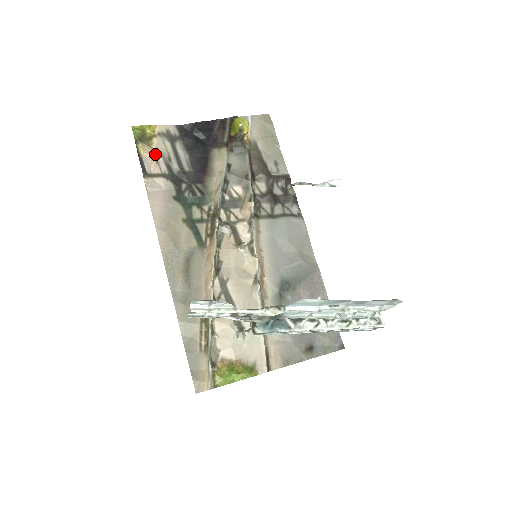
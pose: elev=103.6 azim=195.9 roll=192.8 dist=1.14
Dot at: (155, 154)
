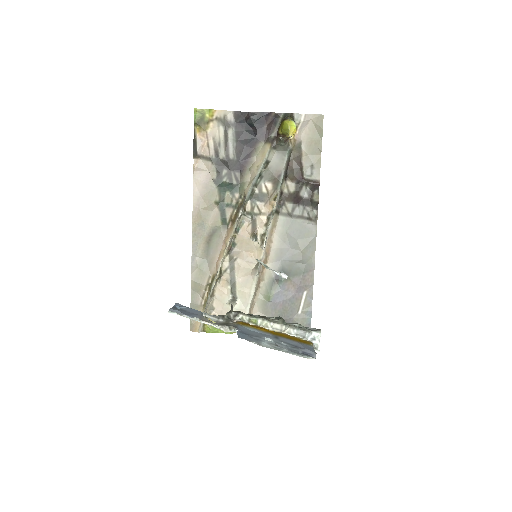
Dot at: (208, 138)
